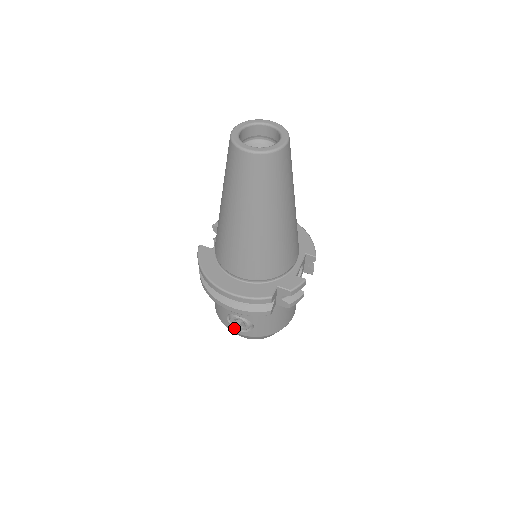
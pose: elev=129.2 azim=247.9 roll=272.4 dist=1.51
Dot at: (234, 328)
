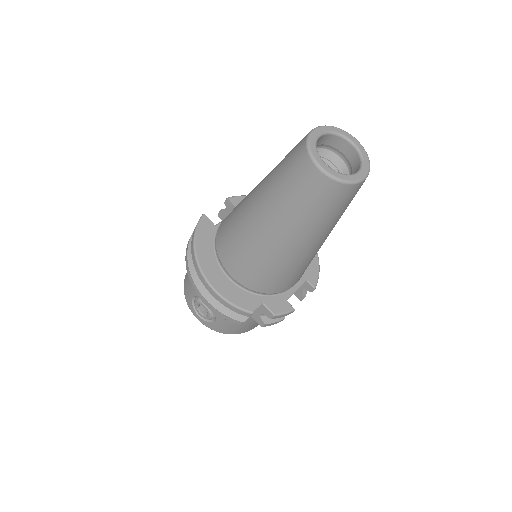
Dot at: (195, 310)
